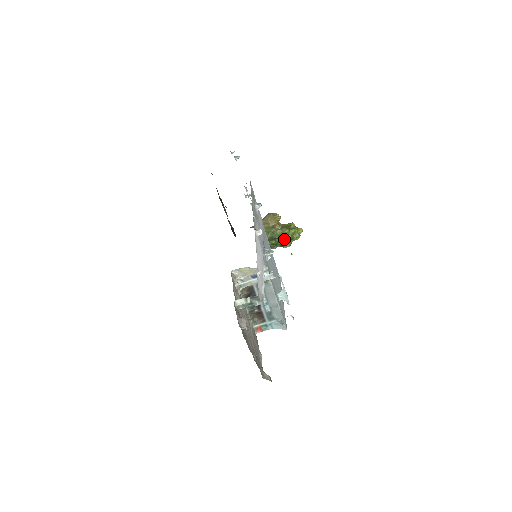
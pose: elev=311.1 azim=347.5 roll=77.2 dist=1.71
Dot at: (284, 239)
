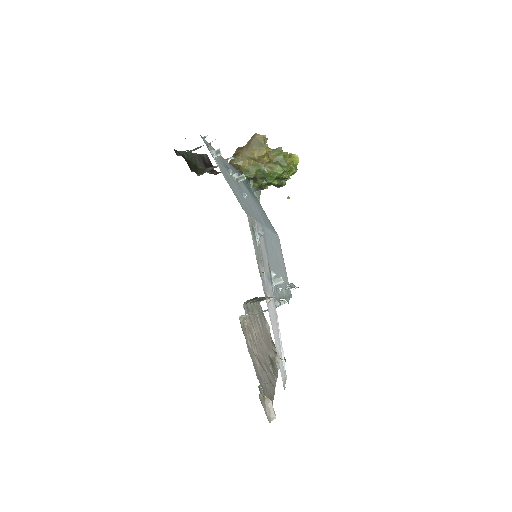
Dot at: (277, 178)
